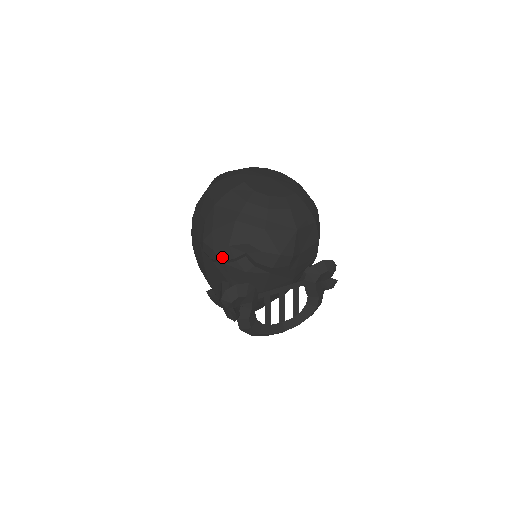
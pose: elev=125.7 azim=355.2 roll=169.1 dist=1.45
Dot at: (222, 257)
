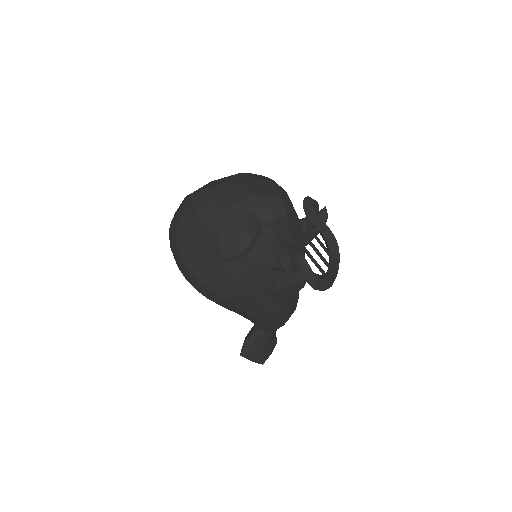
Dot at: (247, 241)
